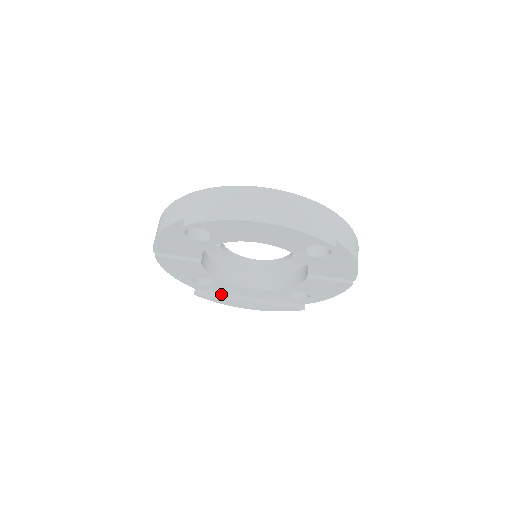
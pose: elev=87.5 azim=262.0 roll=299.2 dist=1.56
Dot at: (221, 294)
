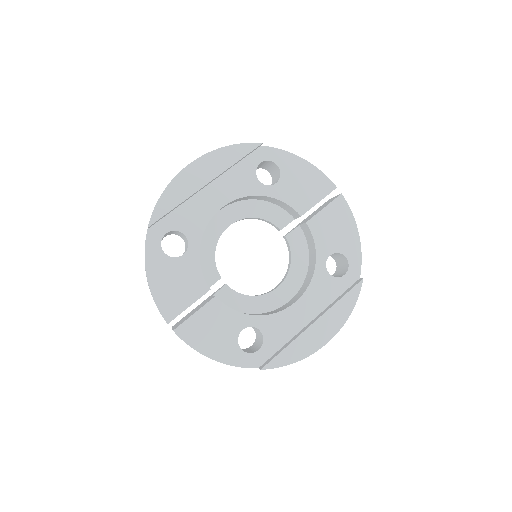
Dot at: (285, 346)
